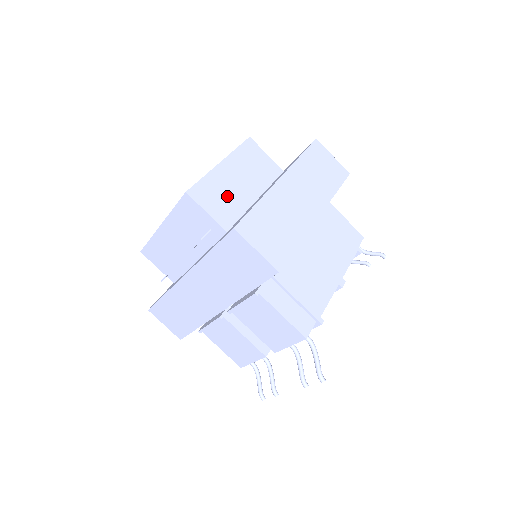
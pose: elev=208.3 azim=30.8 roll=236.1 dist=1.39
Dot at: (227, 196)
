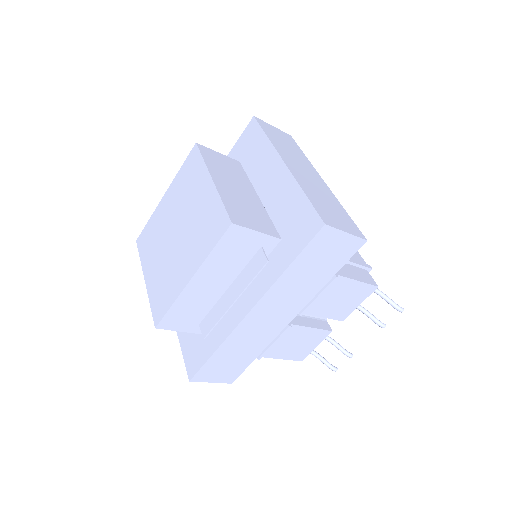
Dot at: (248, 207)
